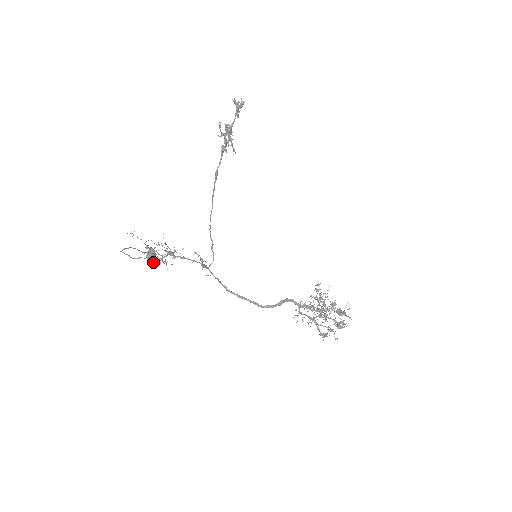
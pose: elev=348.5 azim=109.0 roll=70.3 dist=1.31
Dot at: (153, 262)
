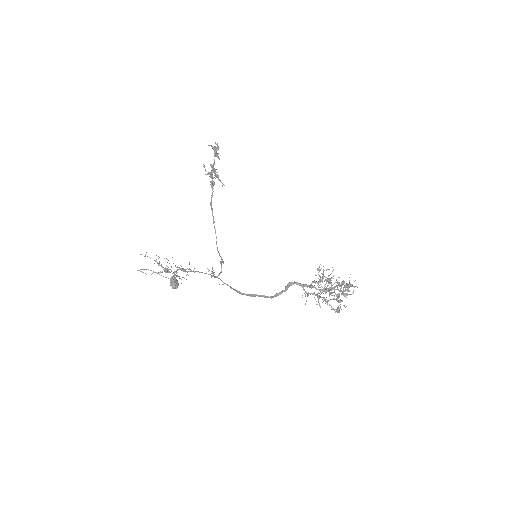
Dot at: (176, 287)
